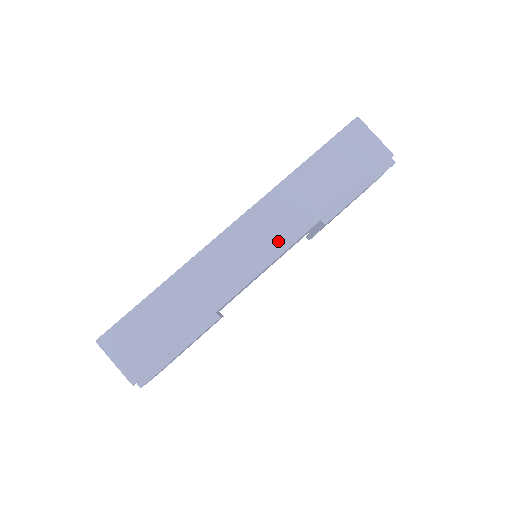
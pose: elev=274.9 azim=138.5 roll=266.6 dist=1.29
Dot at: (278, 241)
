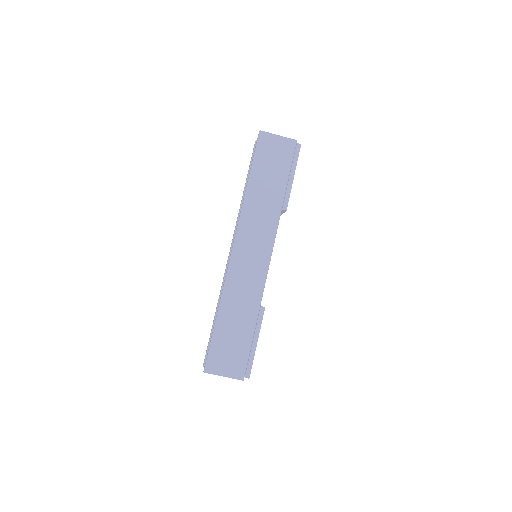
Dot at: (266, 240)
